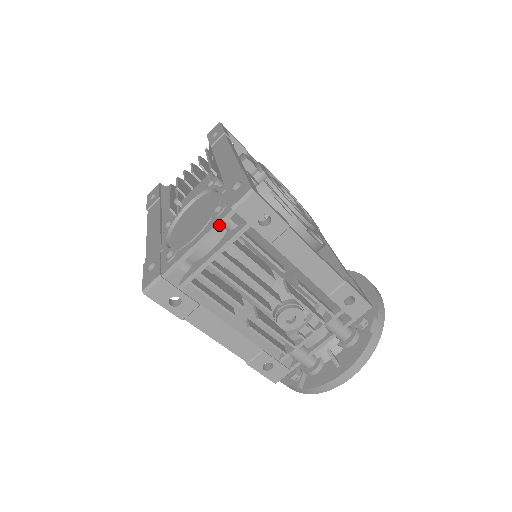
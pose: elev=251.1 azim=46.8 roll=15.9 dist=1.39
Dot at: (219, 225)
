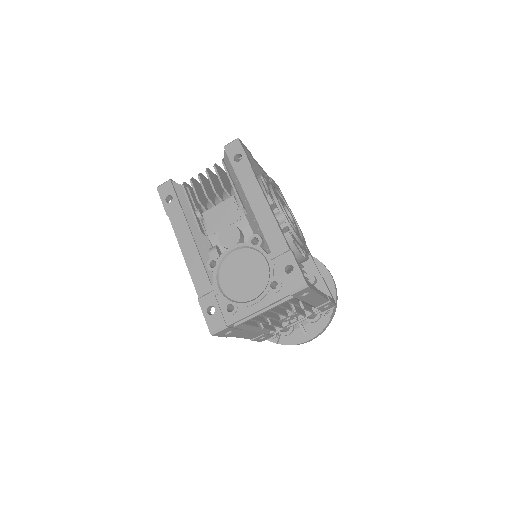
Dot at: (277, 301)
